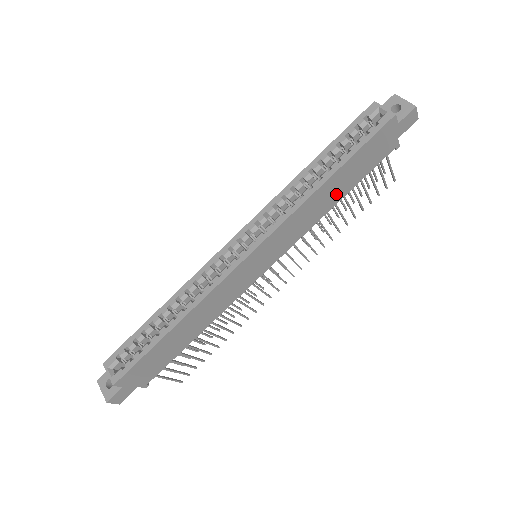
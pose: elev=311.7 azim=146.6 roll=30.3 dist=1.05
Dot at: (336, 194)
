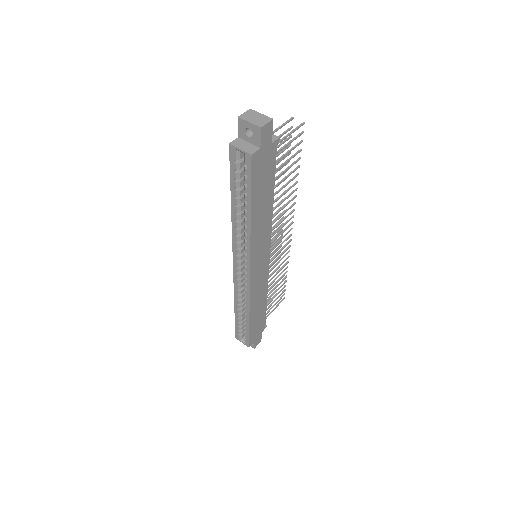
Dot at: (266, 205)
